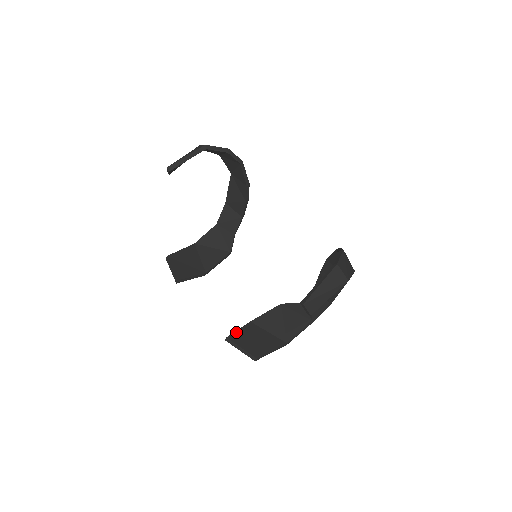
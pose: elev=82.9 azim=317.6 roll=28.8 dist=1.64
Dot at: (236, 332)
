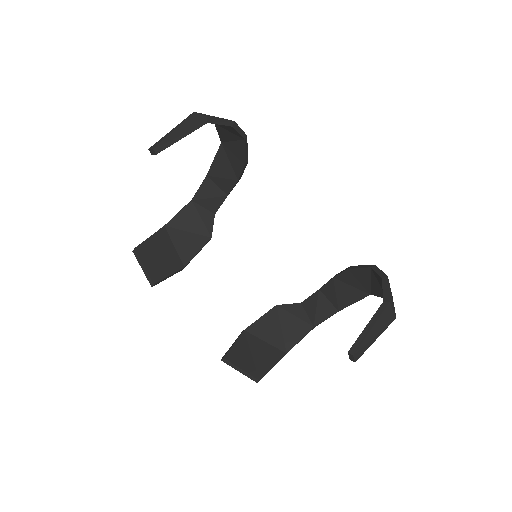
Dot at: (232, 348)
